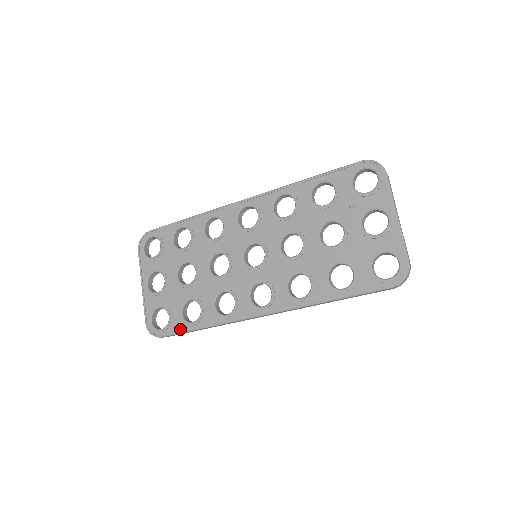
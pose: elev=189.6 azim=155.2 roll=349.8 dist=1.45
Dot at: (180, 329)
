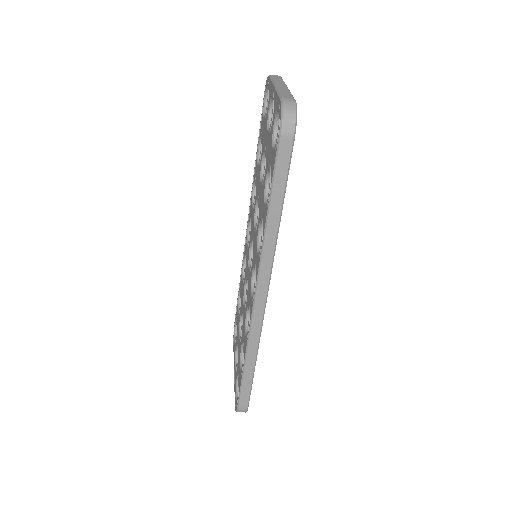
Dot at: (241, 384)
